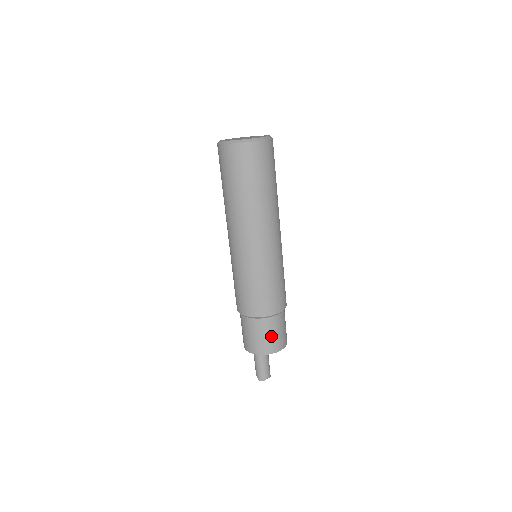
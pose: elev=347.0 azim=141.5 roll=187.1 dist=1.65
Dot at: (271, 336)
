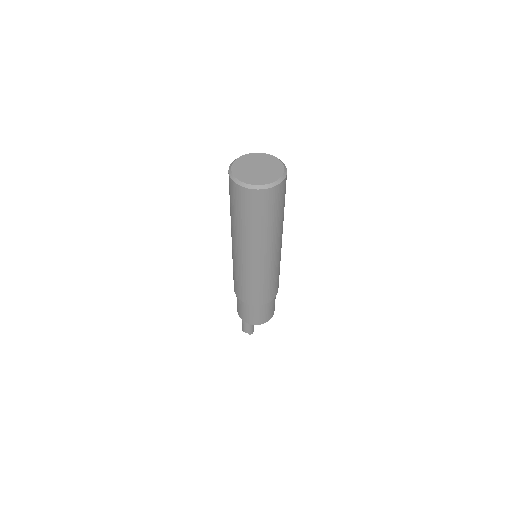
Dot at: occluded
